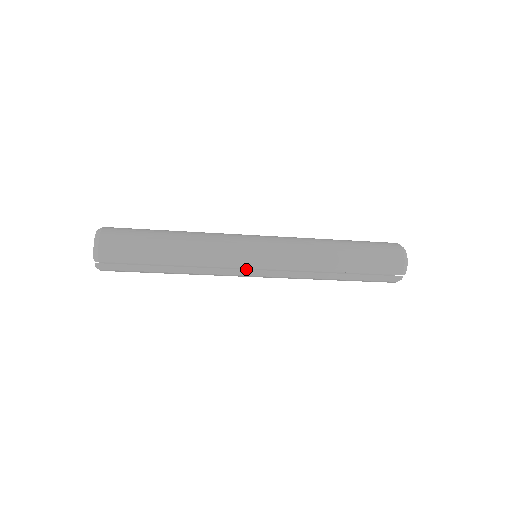
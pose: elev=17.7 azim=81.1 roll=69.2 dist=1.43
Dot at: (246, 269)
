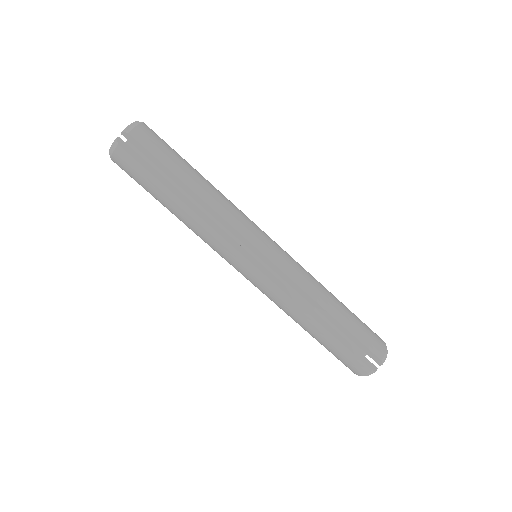
Dot at: occluded
